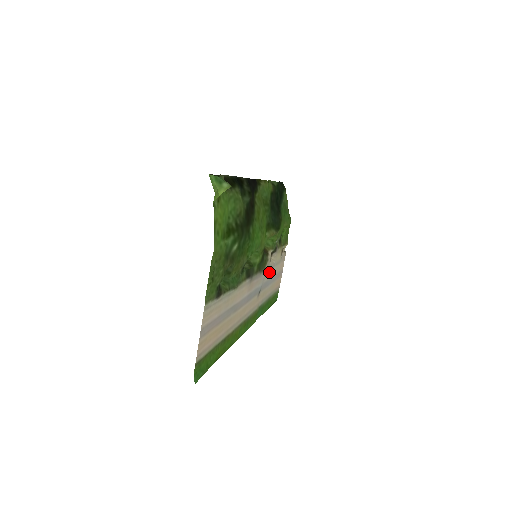
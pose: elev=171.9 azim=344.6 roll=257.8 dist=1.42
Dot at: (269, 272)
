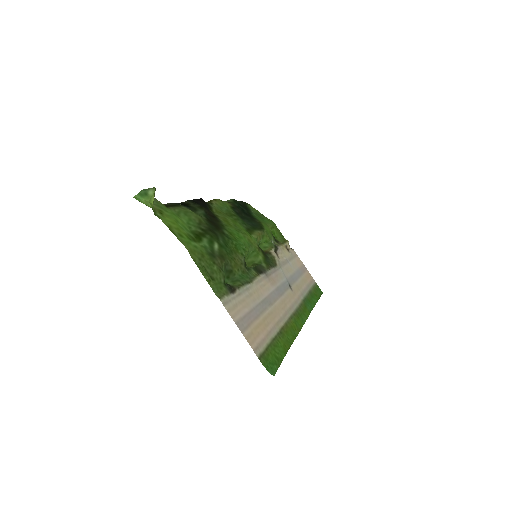
Dot at: (286, 268)
